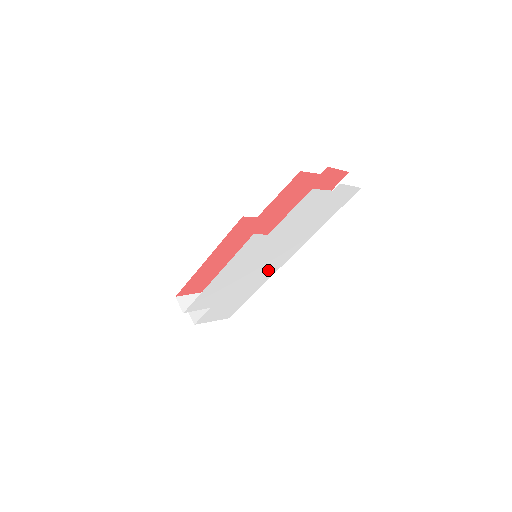
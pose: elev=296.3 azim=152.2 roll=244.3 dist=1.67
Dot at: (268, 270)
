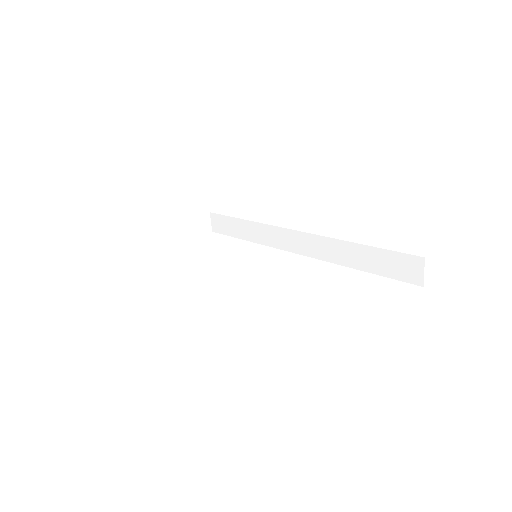
Dot at: occluded
